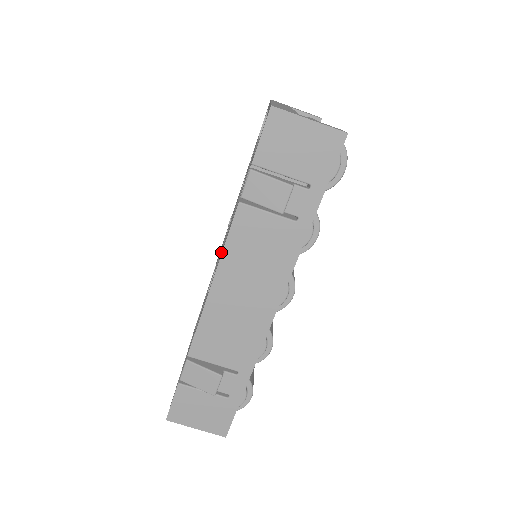
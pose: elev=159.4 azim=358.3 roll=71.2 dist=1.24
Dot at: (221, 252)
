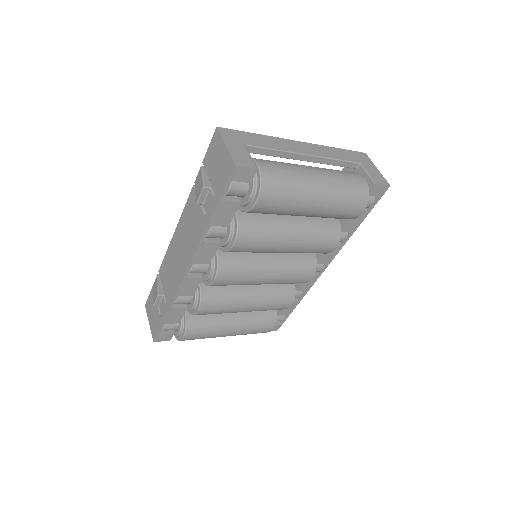
Dot at: occluded
